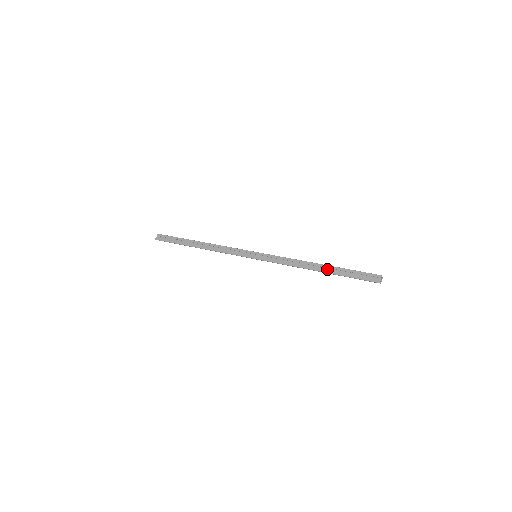
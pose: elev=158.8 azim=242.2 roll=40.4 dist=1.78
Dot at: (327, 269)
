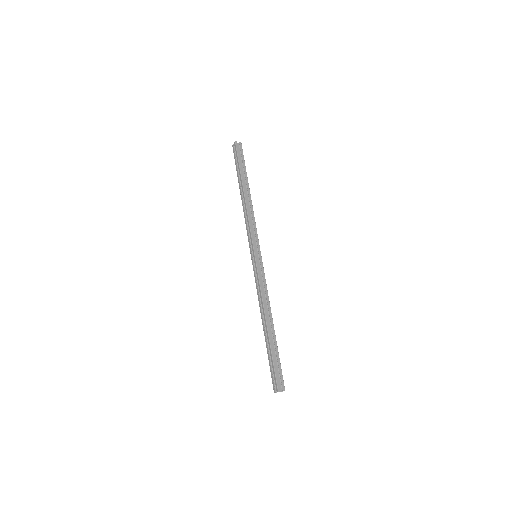
Dot at: (268, 335)
